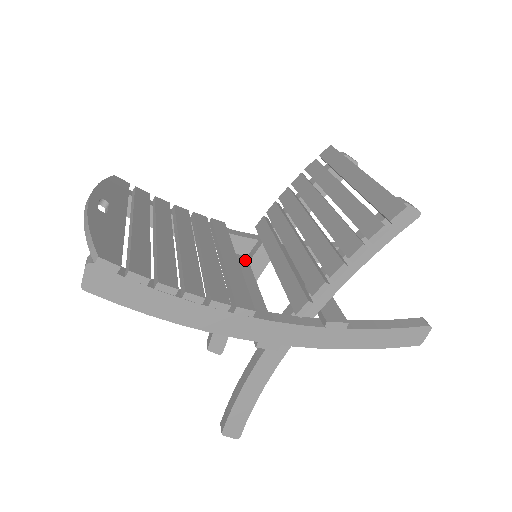
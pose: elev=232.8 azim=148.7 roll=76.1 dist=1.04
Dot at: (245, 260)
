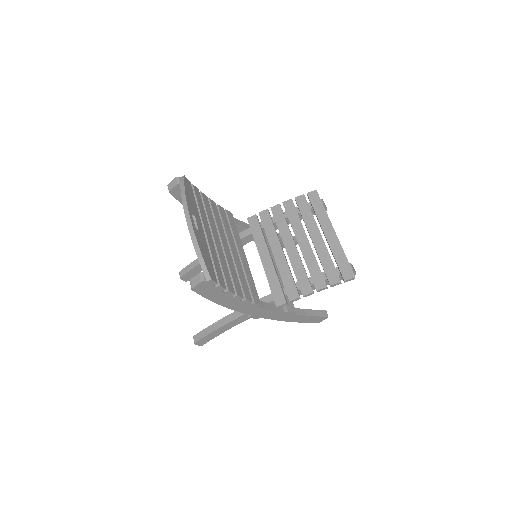
Dot at: occluded
